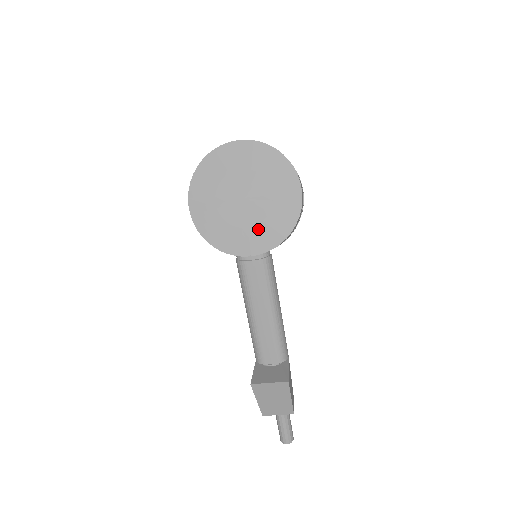
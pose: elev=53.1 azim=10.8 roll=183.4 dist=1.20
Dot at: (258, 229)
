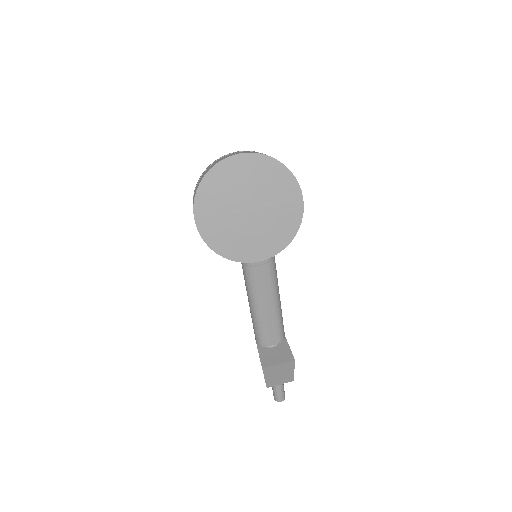
Dot at: (265, 237)
